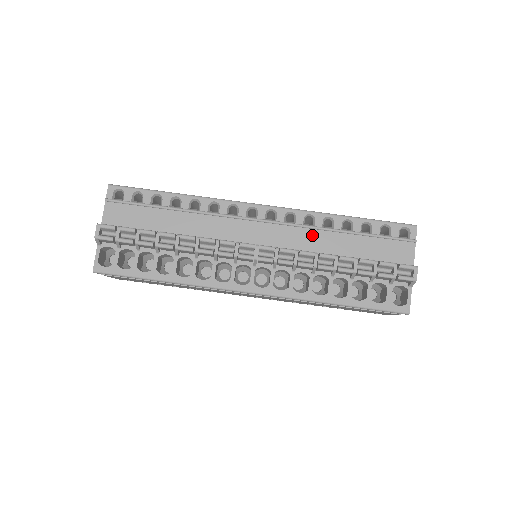
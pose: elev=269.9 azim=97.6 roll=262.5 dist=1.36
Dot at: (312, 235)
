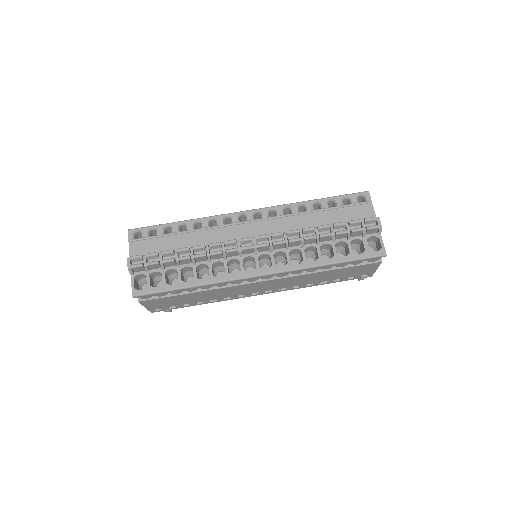
Dot at: (293, 220)
